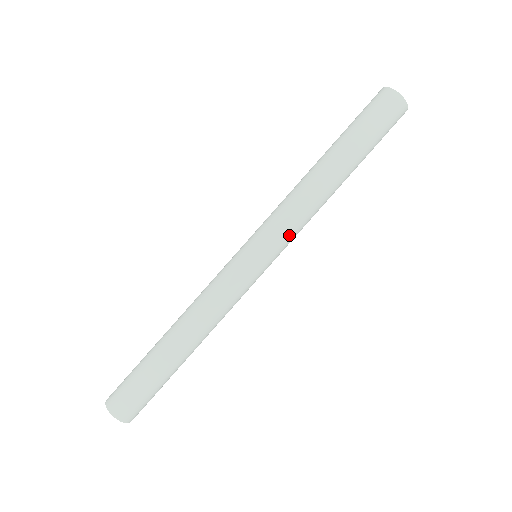
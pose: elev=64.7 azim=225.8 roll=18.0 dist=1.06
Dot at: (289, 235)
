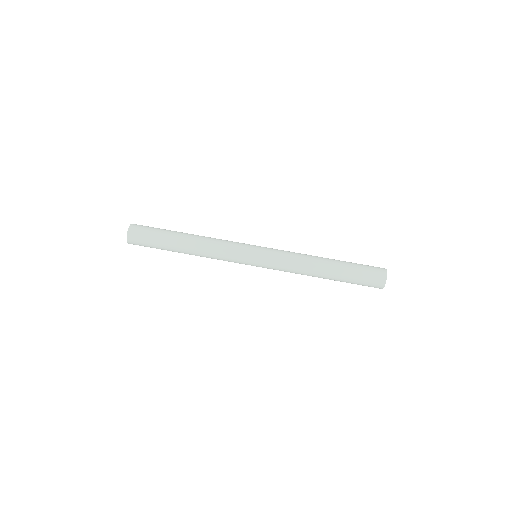
Dot at: occluded
